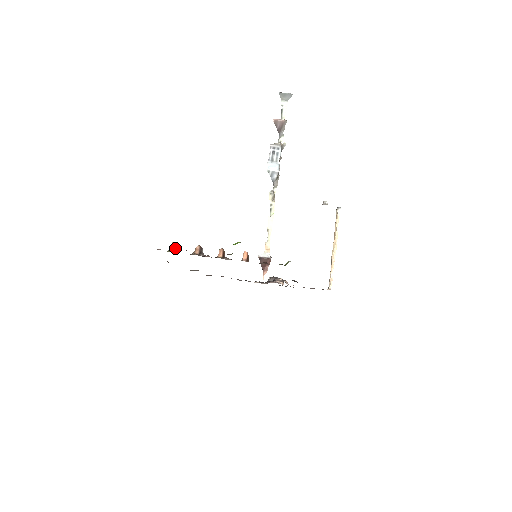
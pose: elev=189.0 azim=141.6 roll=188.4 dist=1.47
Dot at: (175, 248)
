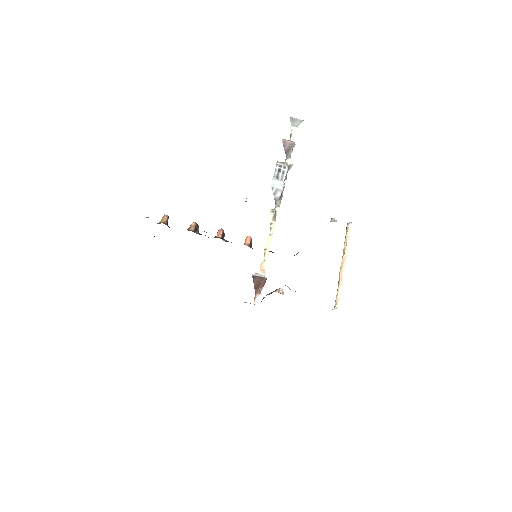
Dot at: (166, 221)
